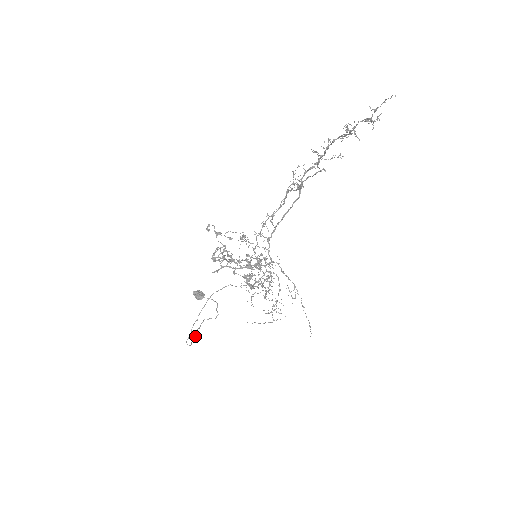
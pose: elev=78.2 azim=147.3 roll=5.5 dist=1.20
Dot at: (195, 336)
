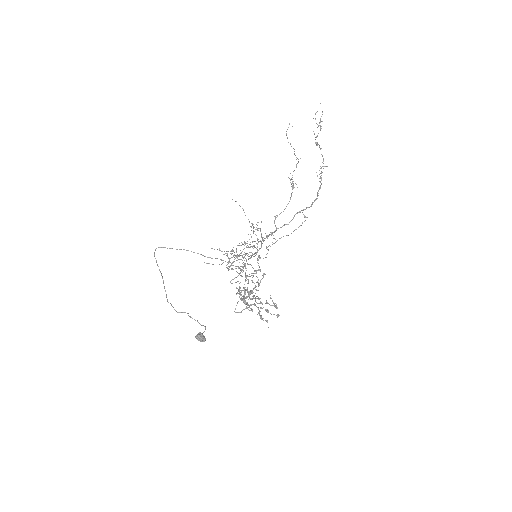
Dot at: (163, 280)
